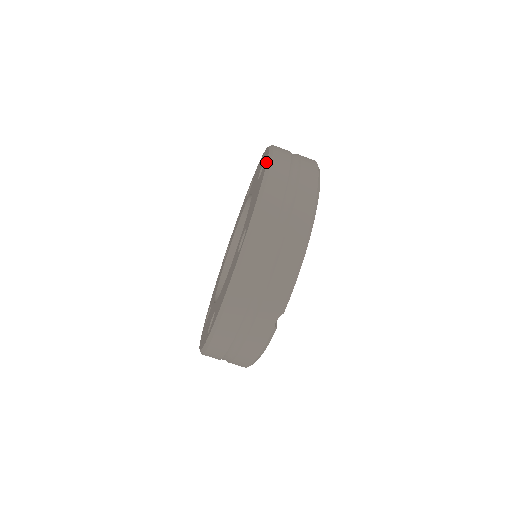
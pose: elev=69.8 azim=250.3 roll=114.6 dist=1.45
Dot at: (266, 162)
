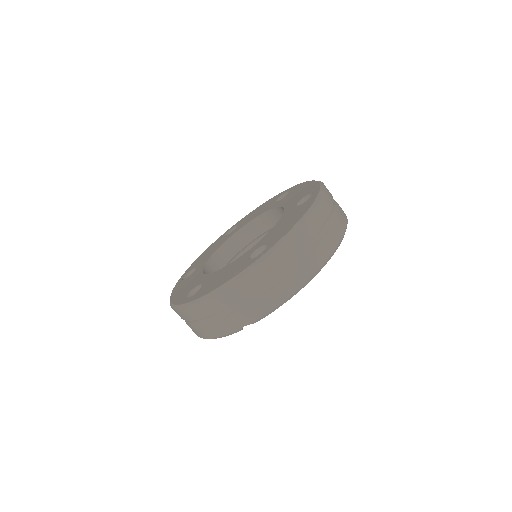
Dot at: (313, 202)
